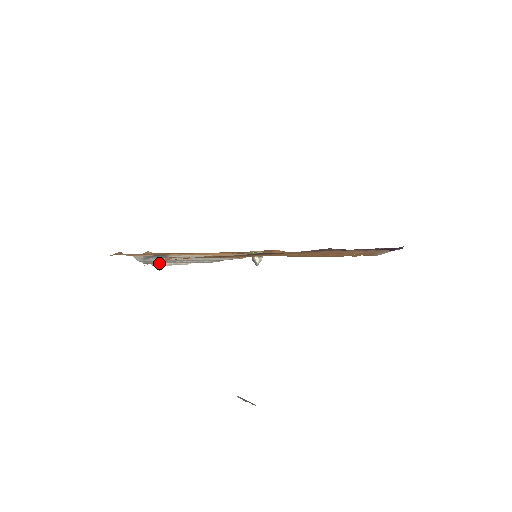
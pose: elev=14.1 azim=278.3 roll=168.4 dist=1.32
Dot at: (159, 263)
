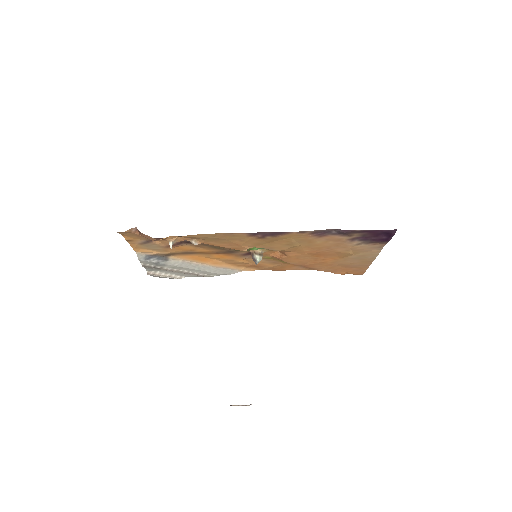
Dot at: (171, 242)
